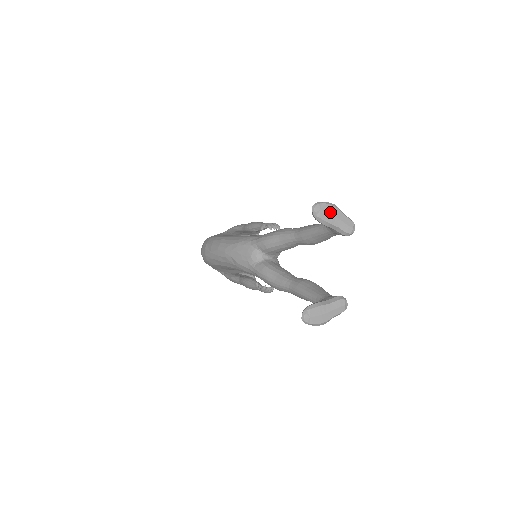
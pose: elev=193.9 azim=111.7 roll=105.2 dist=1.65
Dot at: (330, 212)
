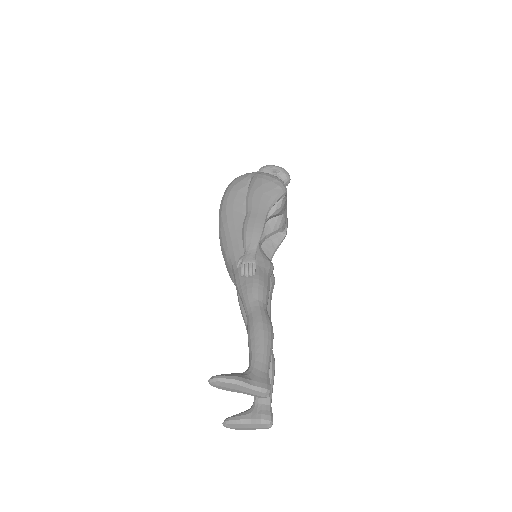
Dot at: (230, 387)
